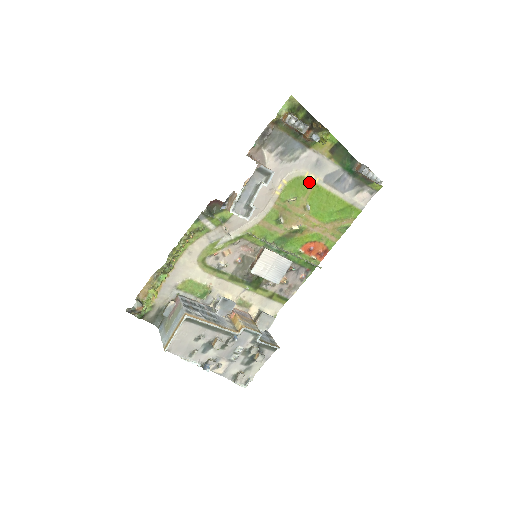
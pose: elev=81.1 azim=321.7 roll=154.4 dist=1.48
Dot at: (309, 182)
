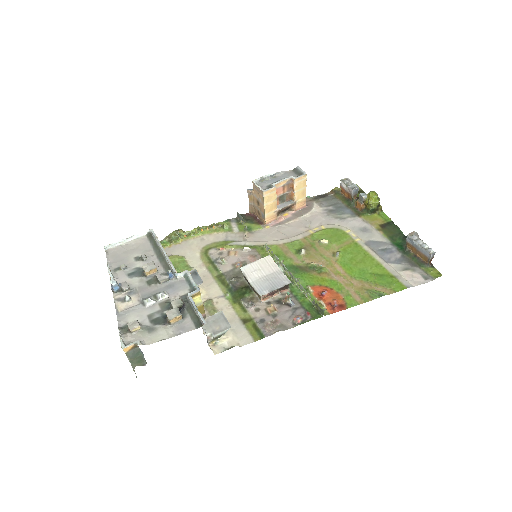
Dot at: (348, 237)
